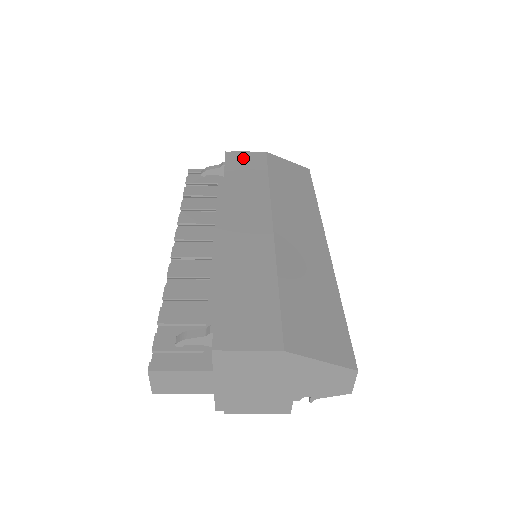
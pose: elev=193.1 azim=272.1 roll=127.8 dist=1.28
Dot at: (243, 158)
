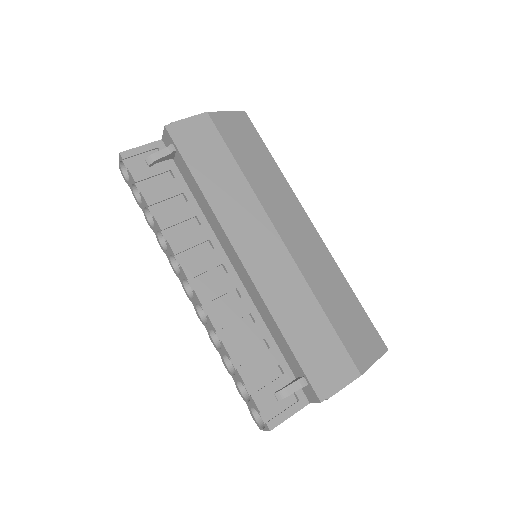
Dot at: (191, 134)
